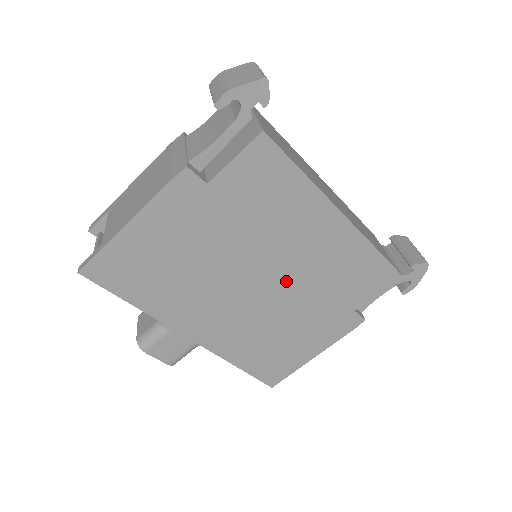
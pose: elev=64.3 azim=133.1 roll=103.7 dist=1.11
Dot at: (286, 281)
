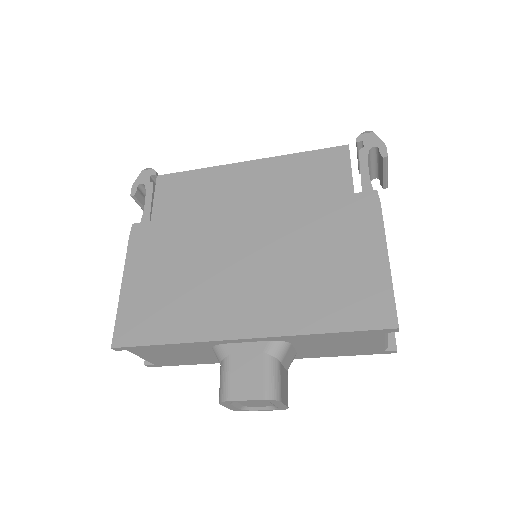
Dot at: (266, 225)
